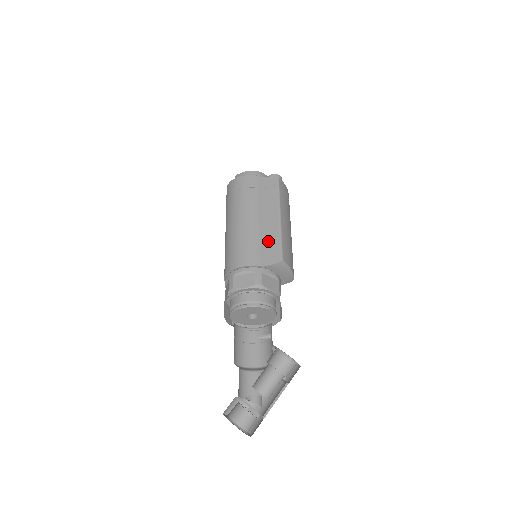
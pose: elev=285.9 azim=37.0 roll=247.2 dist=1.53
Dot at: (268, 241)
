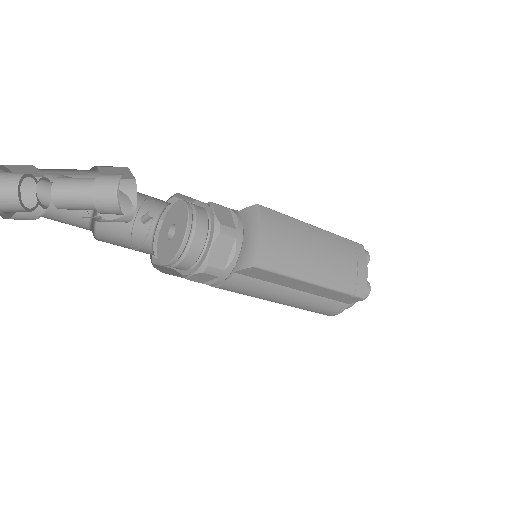
Dot at: occluded
